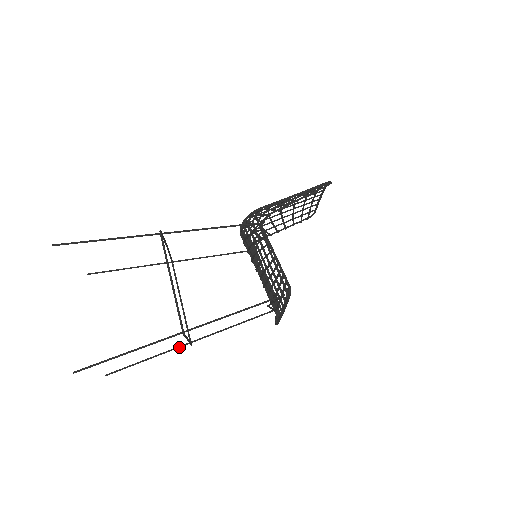
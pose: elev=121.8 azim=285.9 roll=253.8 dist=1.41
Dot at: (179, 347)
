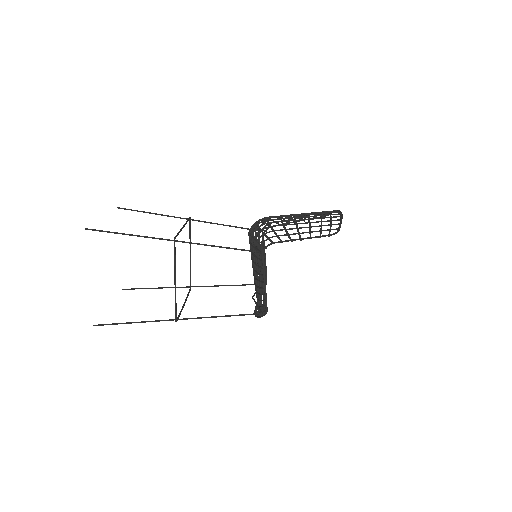
Dot at: (181, 287)
